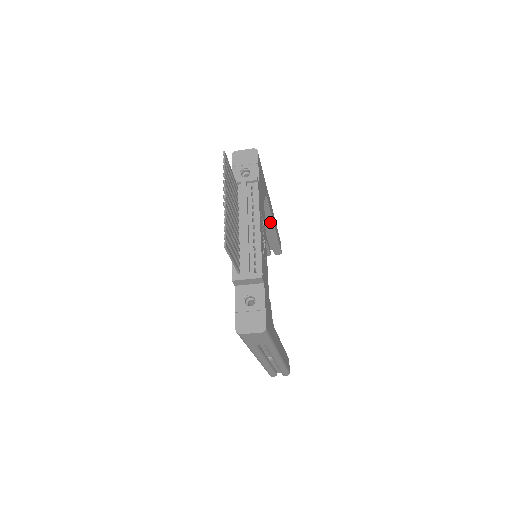
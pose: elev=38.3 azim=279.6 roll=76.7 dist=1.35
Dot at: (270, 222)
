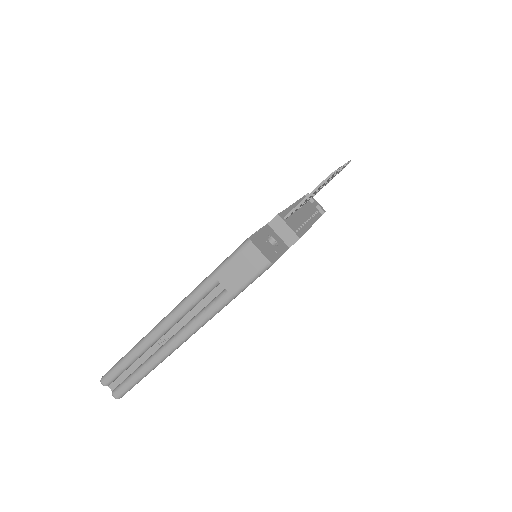
Dot at: occluded
